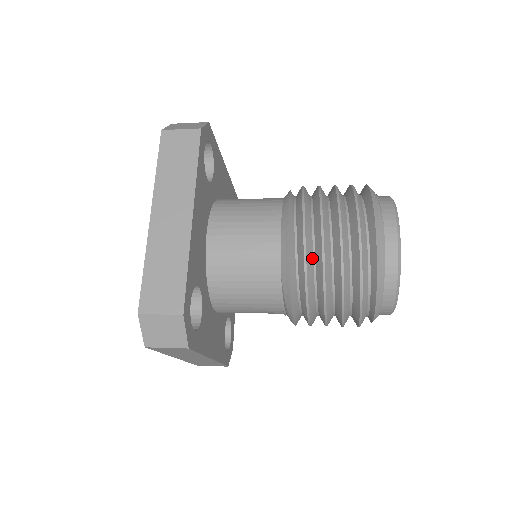
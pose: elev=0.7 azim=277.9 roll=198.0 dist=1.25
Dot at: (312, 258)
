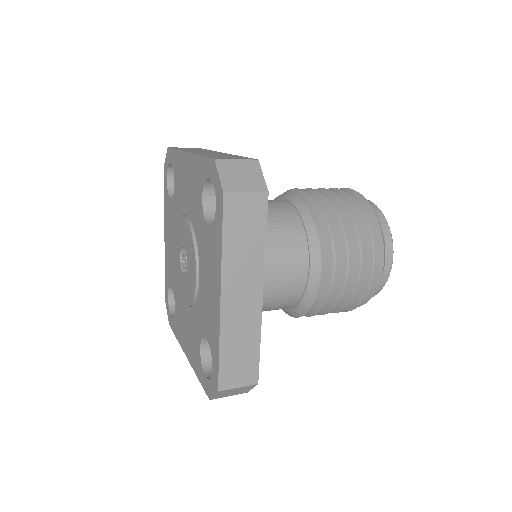
Dot at: occluded
